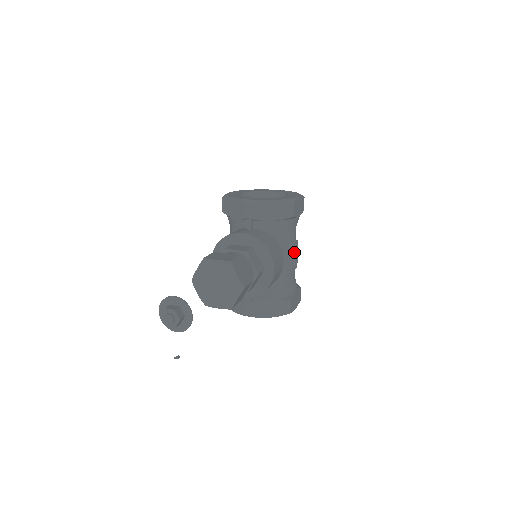
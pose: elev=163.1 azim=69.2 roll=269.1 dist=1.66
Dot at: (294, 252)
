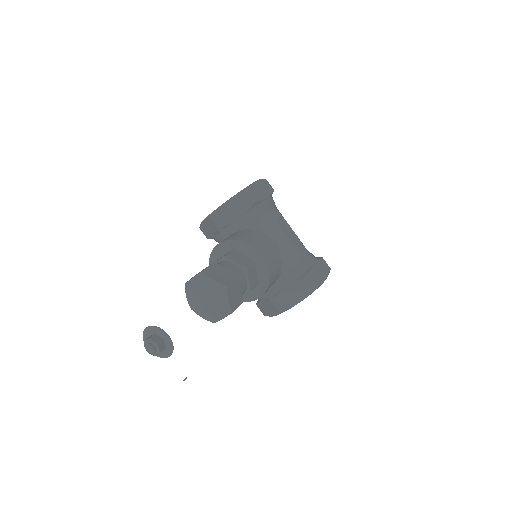
Dot at: (285, 231)
